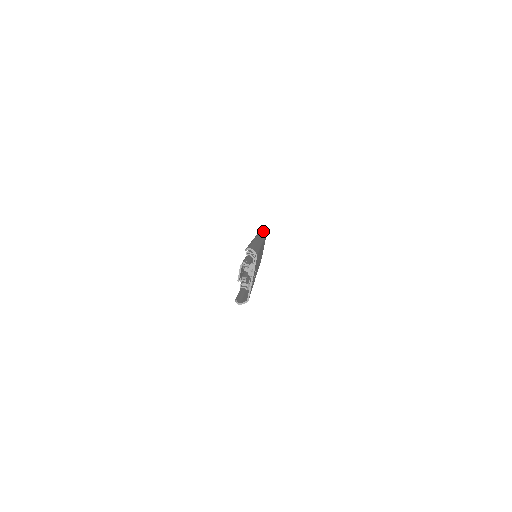
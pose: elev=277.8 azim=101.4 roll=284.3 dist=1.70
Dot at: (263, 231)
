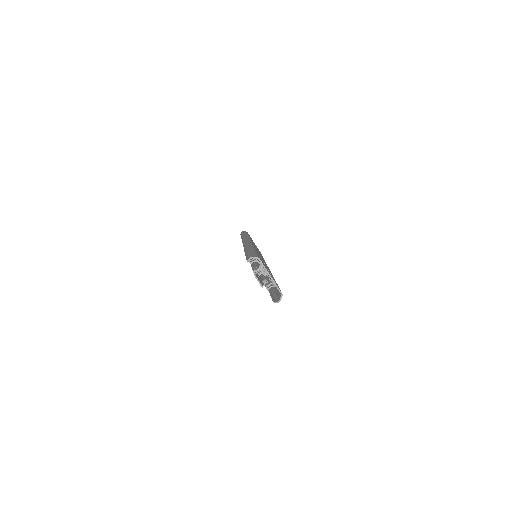
Dot at: occluded
